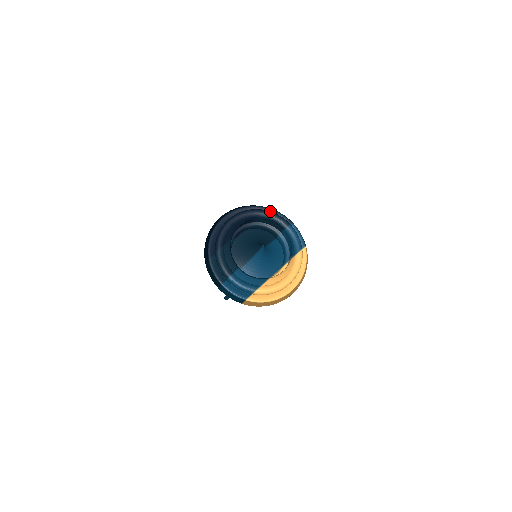
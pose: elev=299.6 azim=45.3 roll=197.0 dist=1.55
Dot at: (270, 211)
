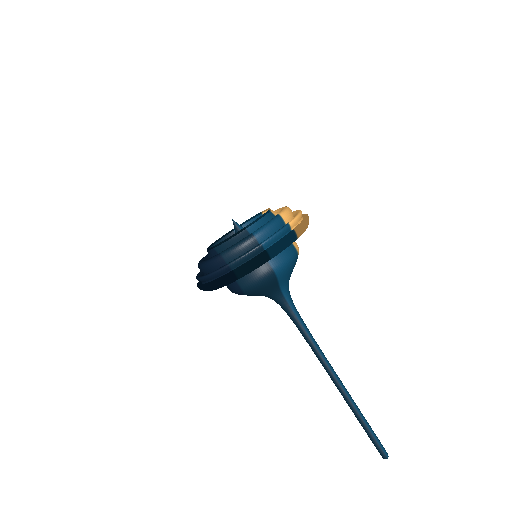
Dot at: occluded
